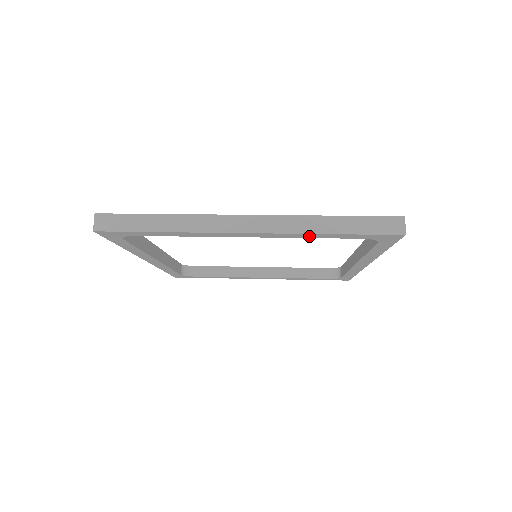
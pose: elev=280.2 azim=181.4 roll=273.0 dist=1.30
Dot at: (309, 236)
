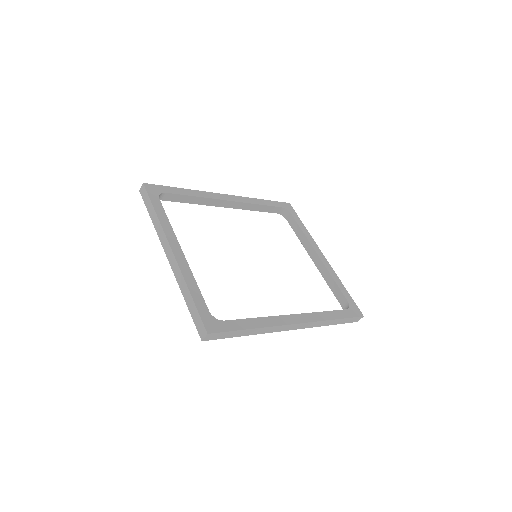
Dot at: occluded
